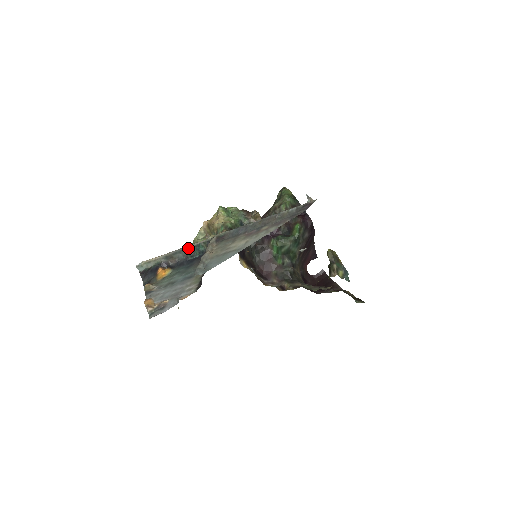
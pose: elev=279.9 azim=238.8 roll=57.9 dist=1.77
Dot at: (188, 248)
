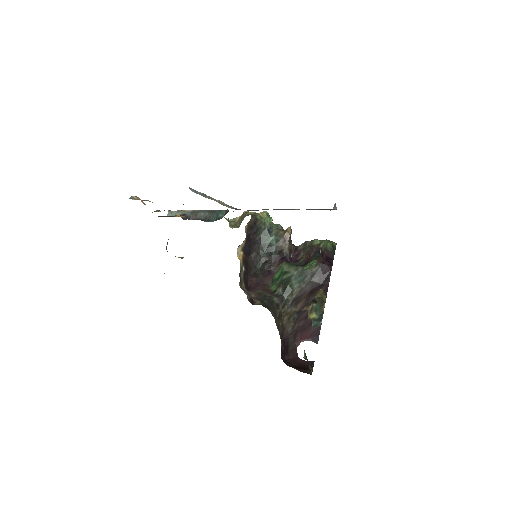
Dot at: (212, 210)
